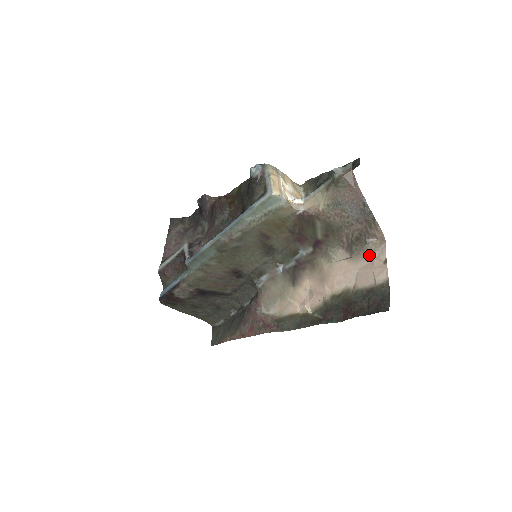
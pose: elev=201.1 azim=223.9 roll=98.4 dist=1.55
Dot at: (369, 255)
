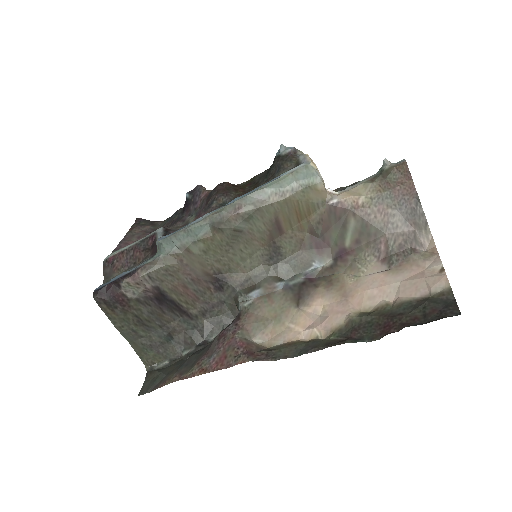
Dot at: (416, 265)
